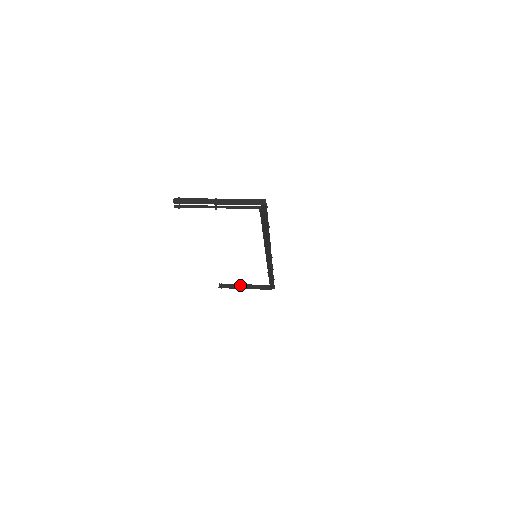
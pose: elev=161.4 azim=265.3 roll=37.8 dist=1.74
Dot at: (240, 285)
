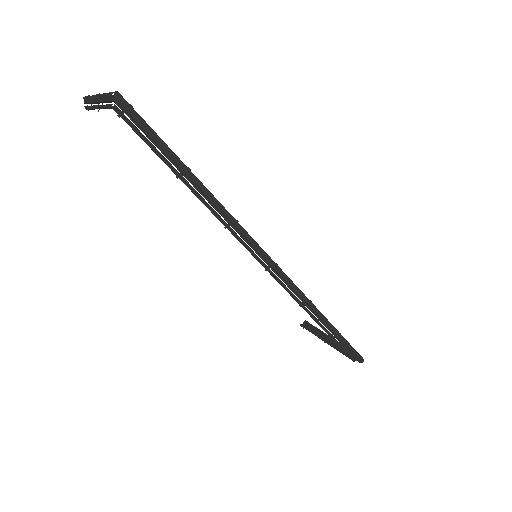
Dot at: (324, 334)
